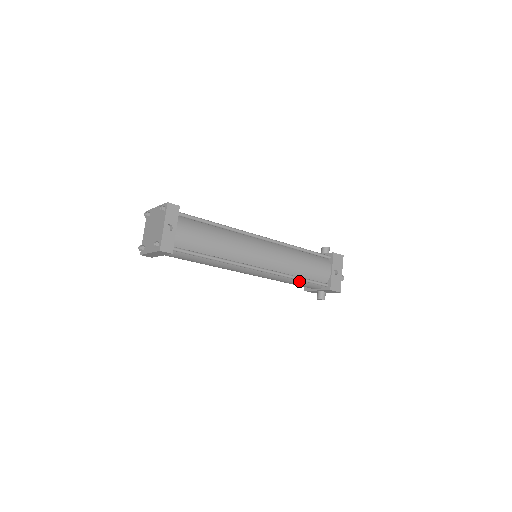
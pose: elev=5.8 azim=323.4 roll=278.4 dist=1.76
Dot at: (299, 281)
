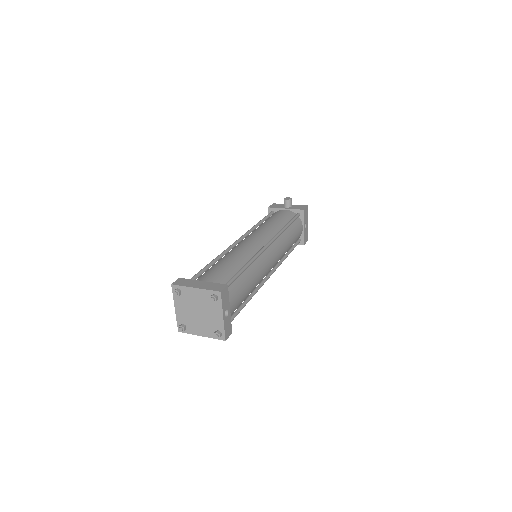
Dot at: occluded
